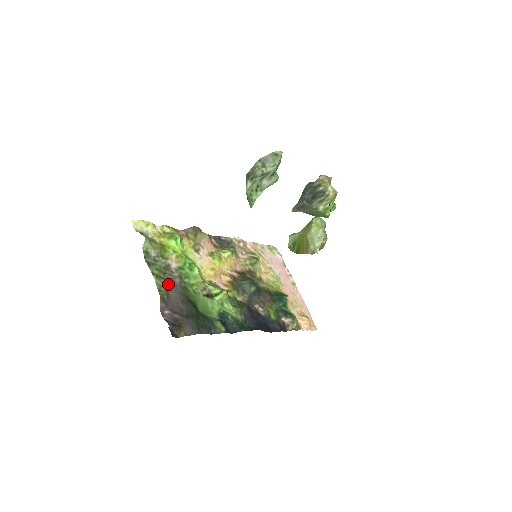
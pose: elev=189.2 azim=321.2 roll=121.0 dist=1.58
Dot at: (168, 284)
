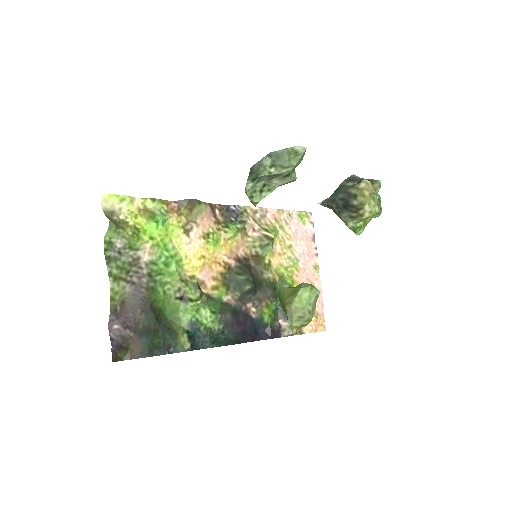
Dot at: (128, 288)
